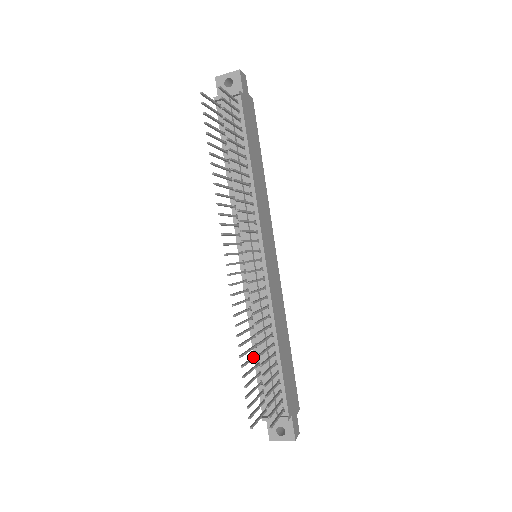
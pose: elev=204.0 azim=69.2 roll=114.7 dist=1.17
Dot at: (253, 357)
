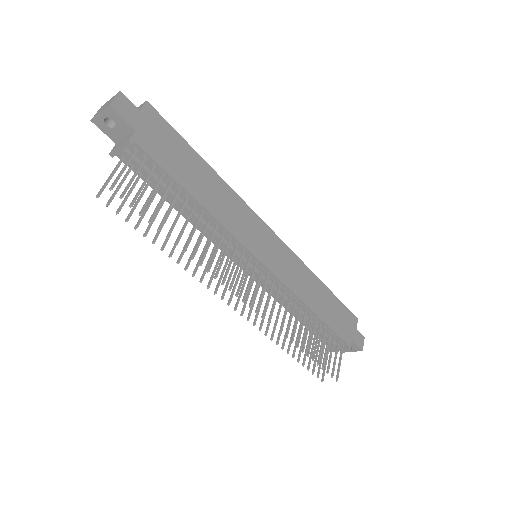
Dot at: occluded
